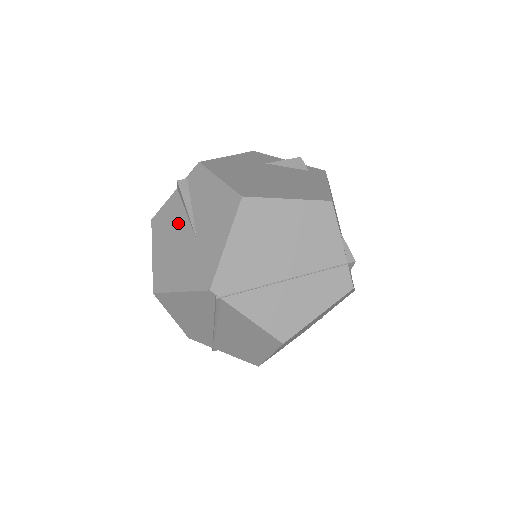
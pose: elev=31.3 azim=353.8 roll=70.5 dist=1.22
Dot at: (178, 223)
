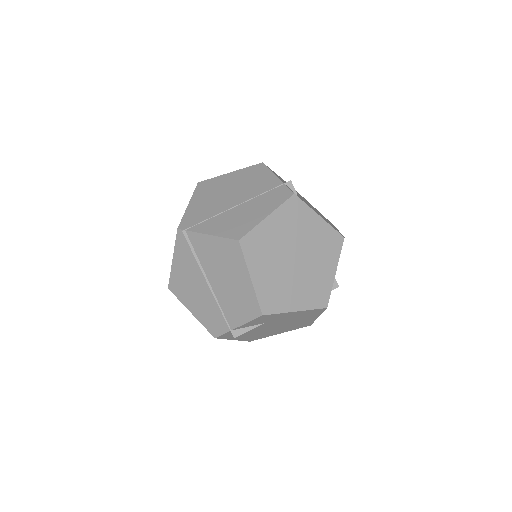
Dot at: occluded
